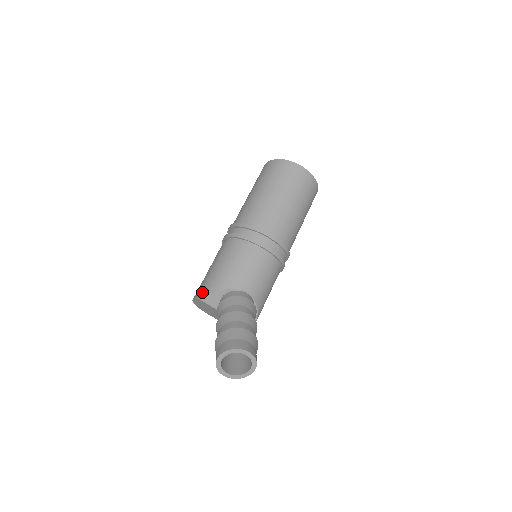
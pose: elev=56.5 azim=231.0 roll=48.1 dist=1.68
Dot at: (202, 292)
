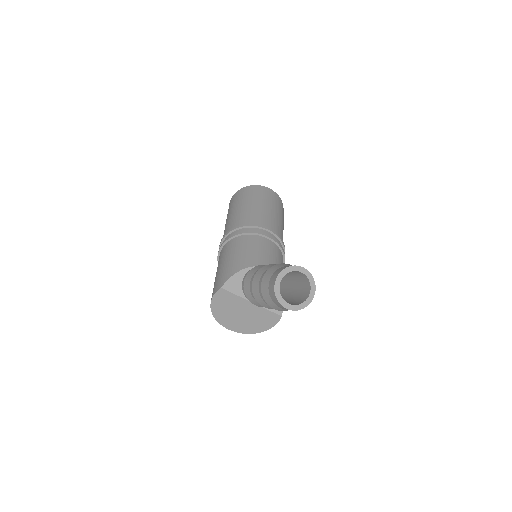
Dot at: (220, 283)
